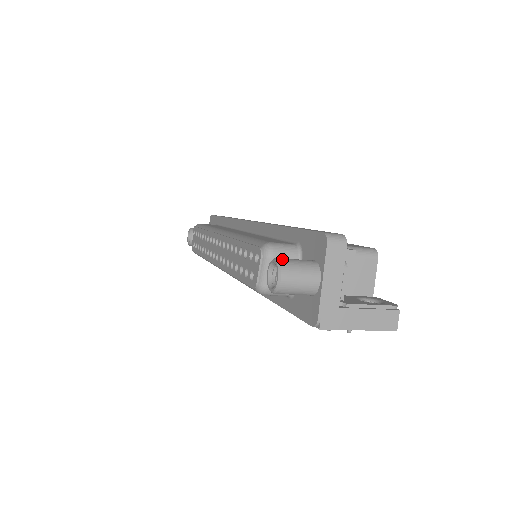
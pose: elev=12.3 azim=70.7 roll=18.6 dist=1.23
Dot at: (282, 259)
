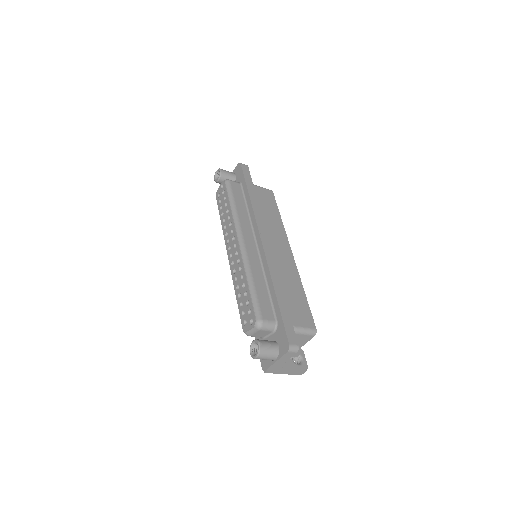
Dot at: (262, 347)
